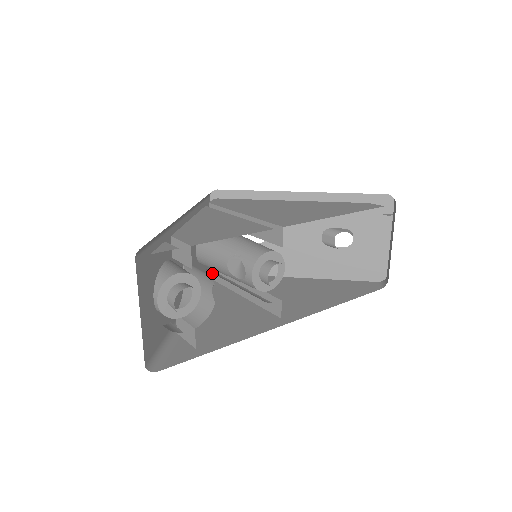
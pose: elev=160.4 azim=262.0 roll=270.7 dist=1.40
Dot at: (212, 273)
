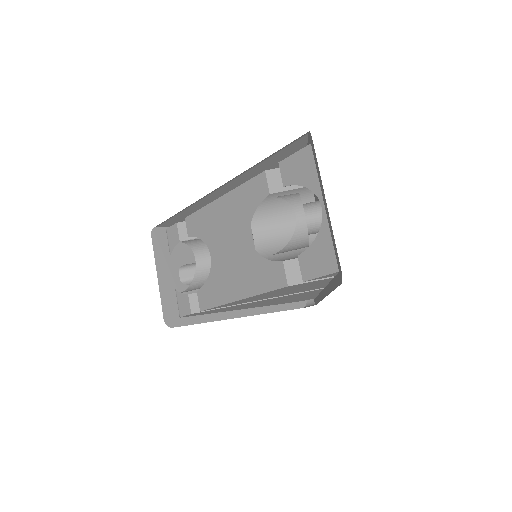
Dot at: (192, 305)
